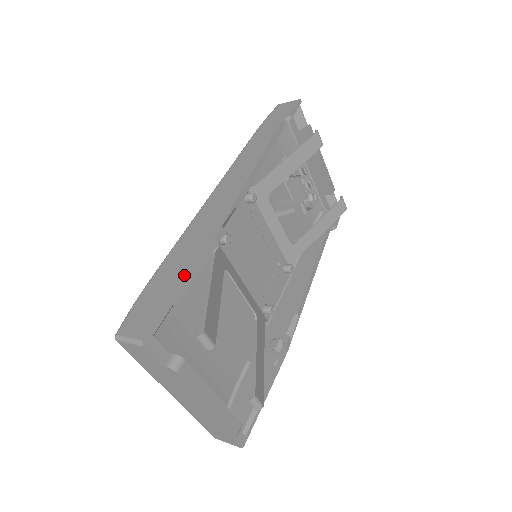
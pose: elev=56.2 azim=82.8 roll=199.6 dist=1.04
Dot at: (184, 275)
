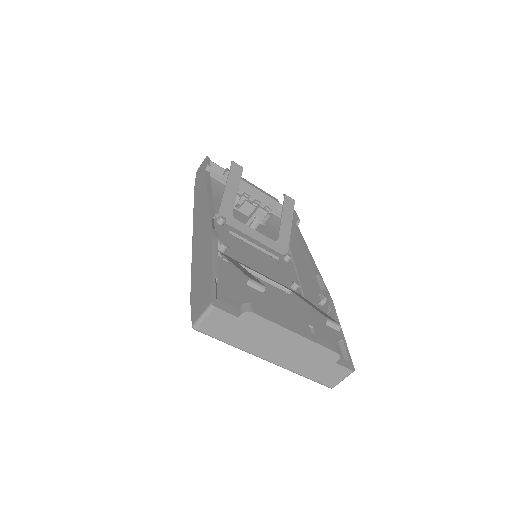
Dot at: (209, 262)
